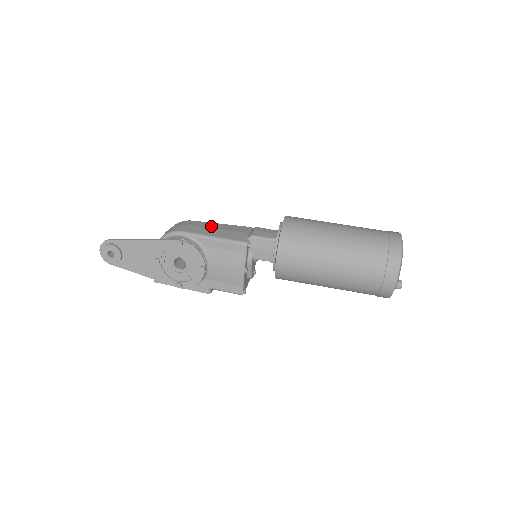
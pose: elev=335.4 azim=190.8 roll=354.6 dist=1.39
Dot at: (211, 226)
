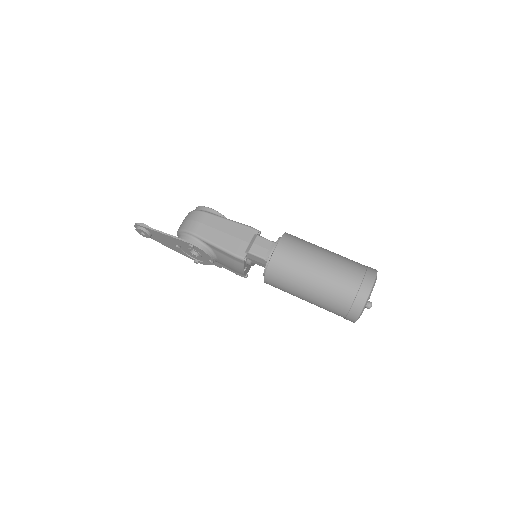
Dot at: (220, 227)
